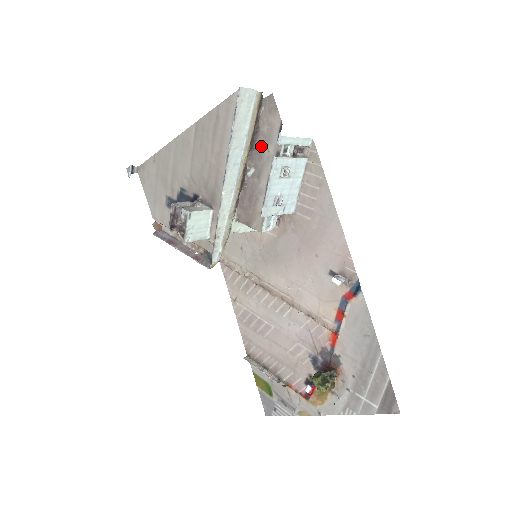
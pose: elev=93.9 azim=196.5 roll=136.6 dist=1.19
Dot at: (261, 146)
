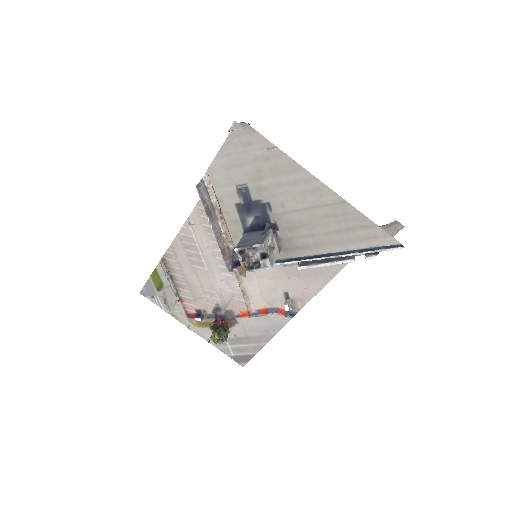
Dot at: occluded
